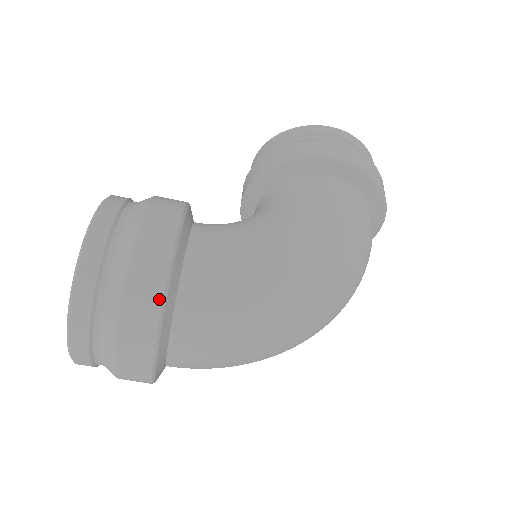
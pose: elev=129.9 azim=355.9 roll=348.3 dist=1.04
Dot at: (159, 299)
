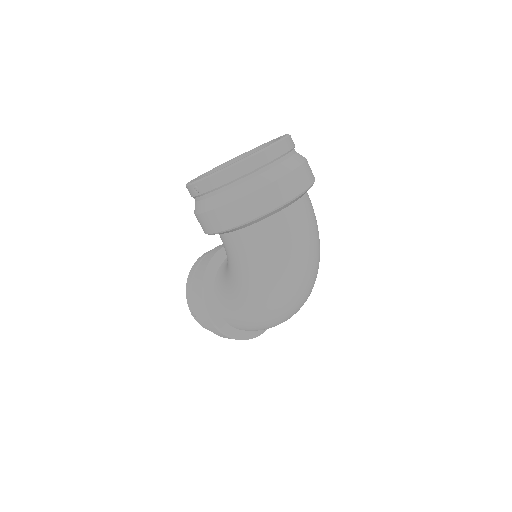
Dot at: occluded
